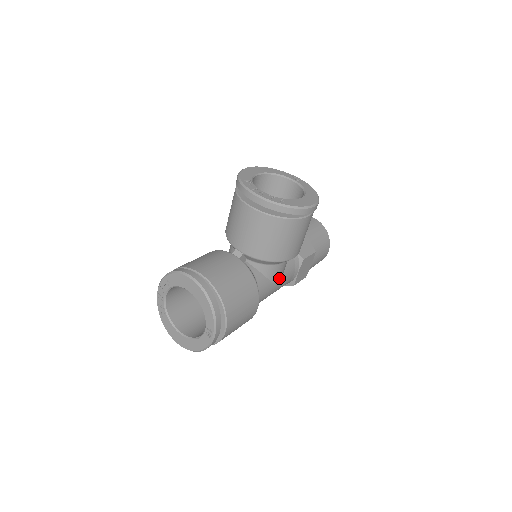
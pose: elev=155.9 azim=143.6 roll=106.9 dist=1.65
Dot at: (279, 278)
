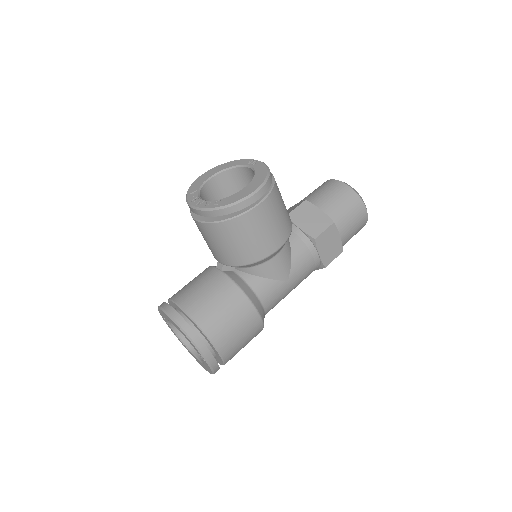
Dot at: (285, 272)
